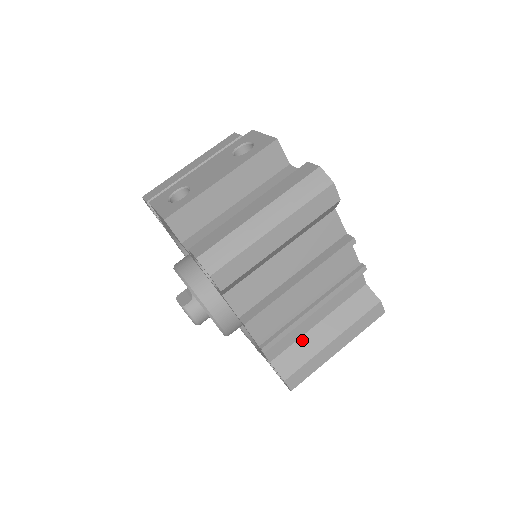
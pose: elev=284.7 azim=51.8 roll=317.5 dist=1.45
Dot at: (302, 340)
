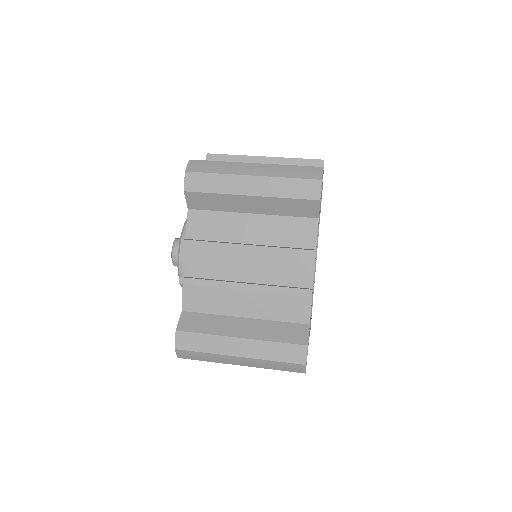
Dot at: (219, 317)
